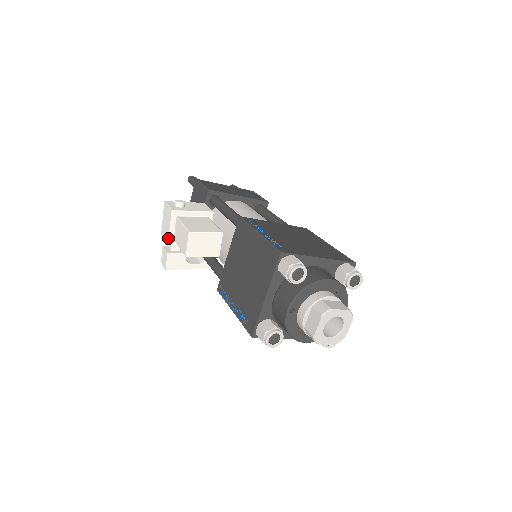
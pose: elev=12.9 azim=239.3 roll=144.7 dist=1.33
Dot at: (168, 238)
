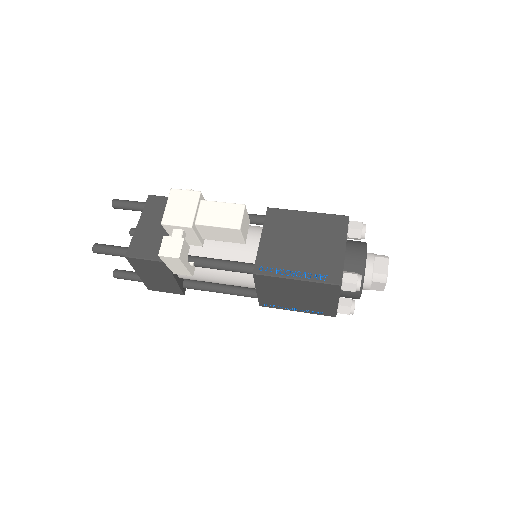
Dot at: (192, 219)
